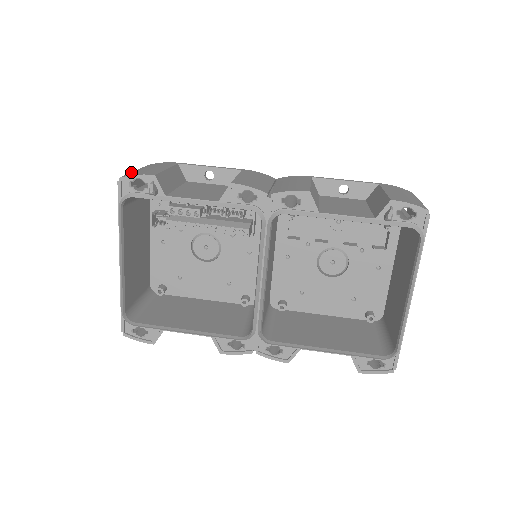
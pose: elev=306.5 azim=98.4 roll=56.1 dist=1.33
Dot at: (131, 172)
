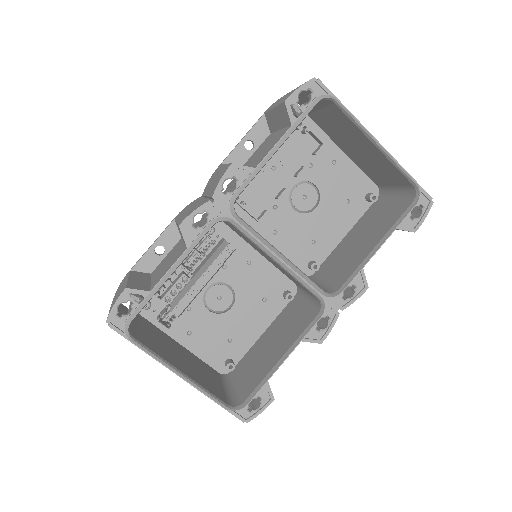
Dot at: occluded
